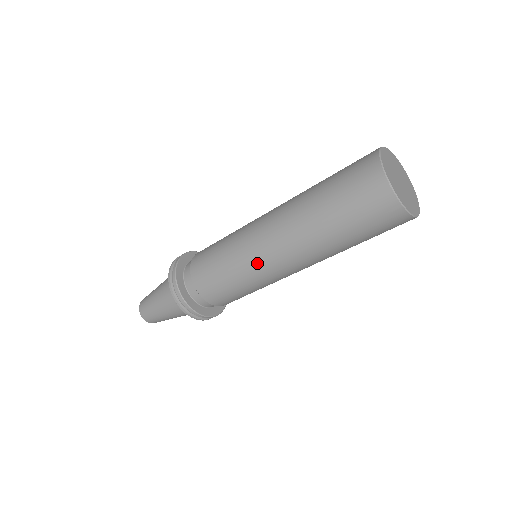
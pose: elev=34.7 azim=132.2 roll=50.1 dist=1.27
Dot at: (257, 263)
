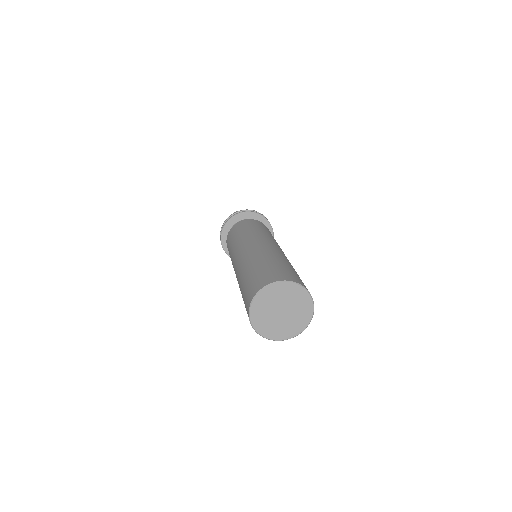
Dot at: occluded
